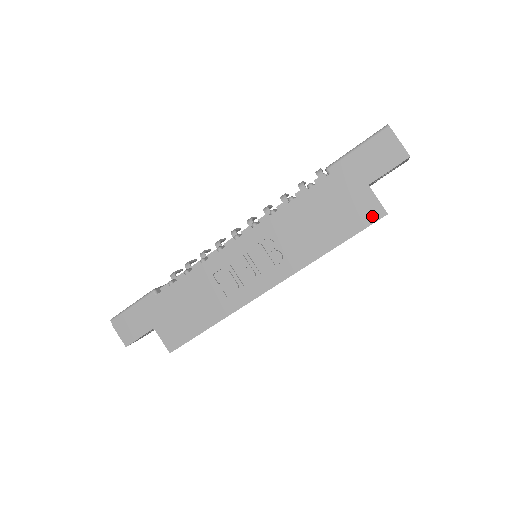
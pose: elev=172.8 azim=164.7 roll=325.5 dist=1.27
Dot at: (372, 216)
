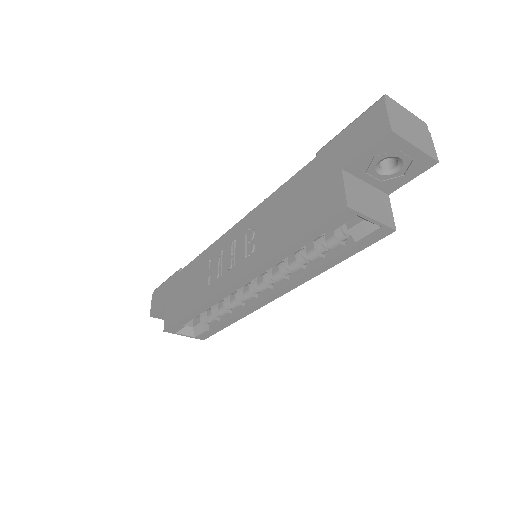
Dot at: (332, 208)
